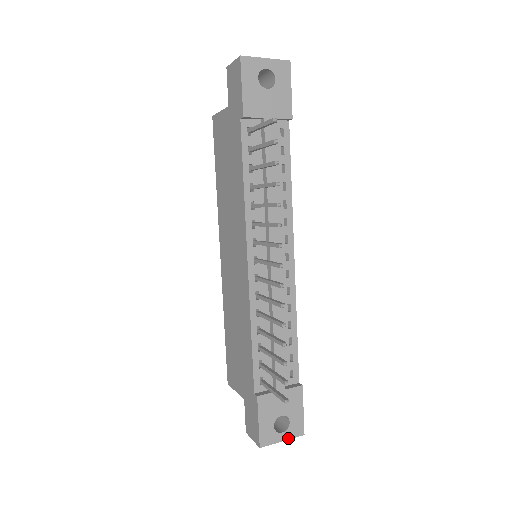
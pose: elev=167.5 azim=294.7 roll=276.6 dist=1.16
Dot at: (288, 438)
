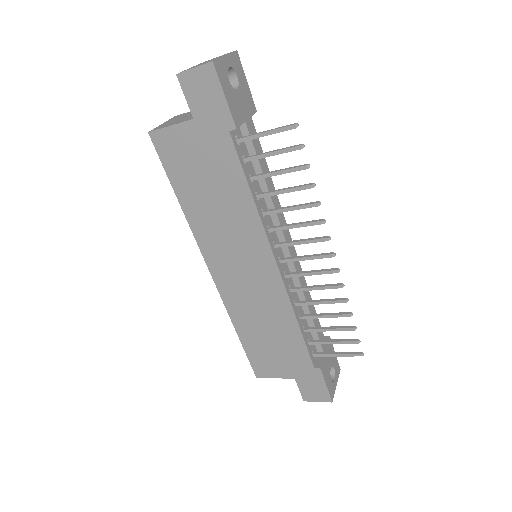
Dot at: (337, 380)
